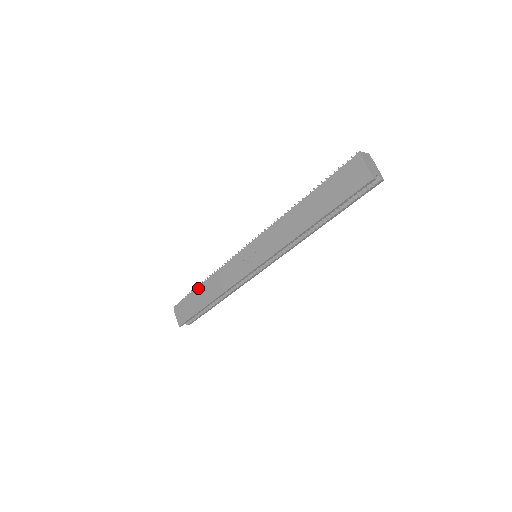
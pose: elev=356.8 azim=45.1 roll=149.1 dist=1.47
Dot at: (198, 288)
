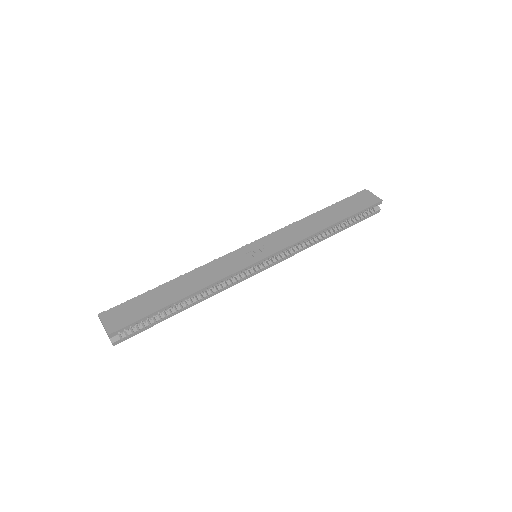
Dot at: (161, 286)
